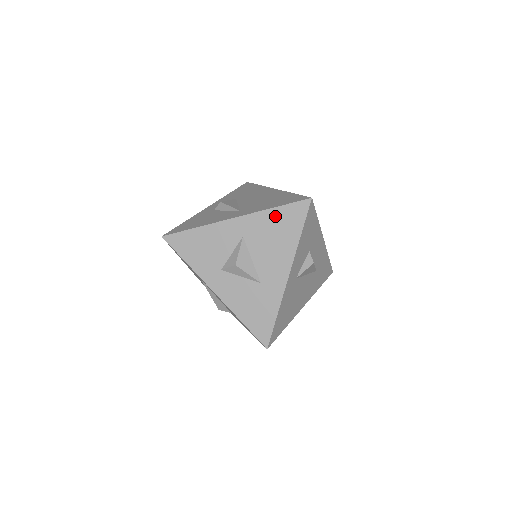
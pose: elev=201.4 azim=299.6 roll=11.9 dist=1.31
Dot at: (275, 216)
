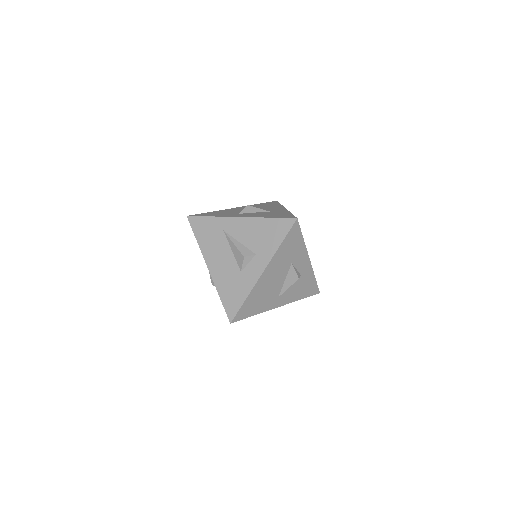
Dot at: occluded
